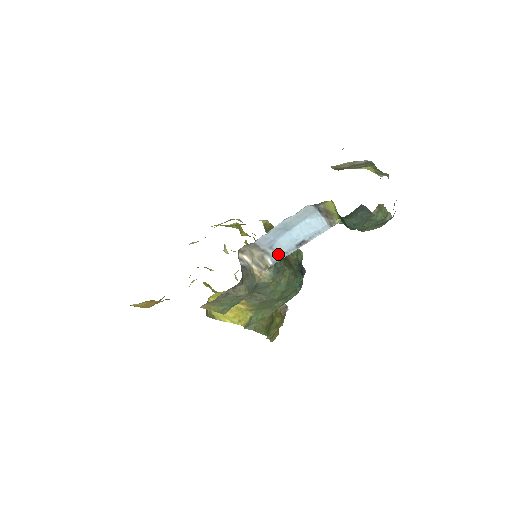
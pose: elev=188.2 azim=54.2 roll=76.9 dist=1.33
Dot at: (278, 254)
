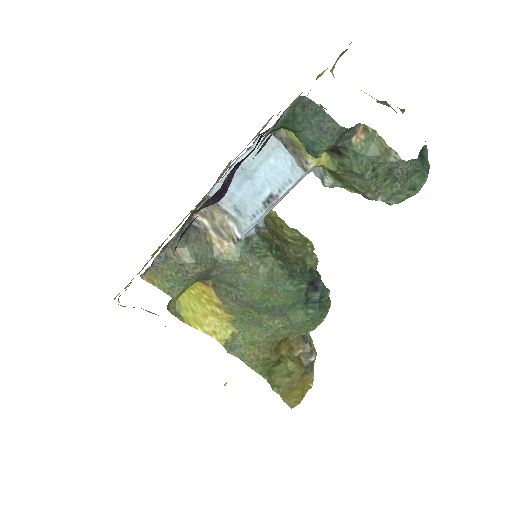
Dot at: (244, 219)
